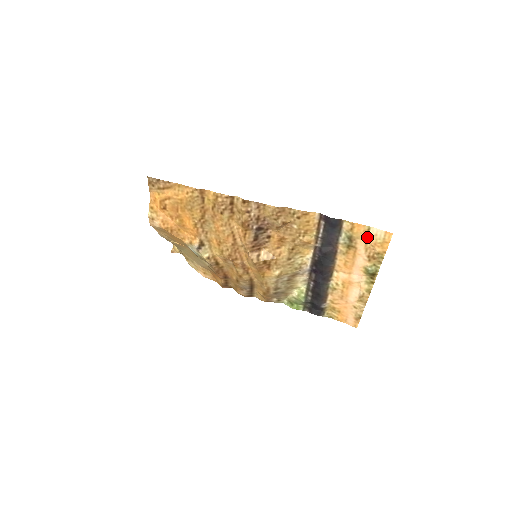
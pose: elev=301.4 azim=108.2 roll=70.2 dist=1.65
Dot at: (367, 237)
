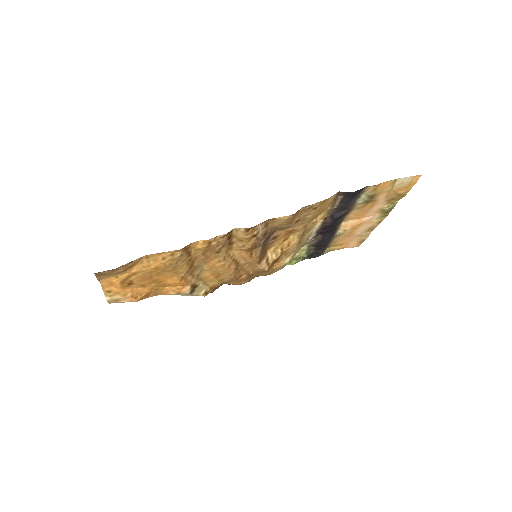
Dot at: (391, 188)
